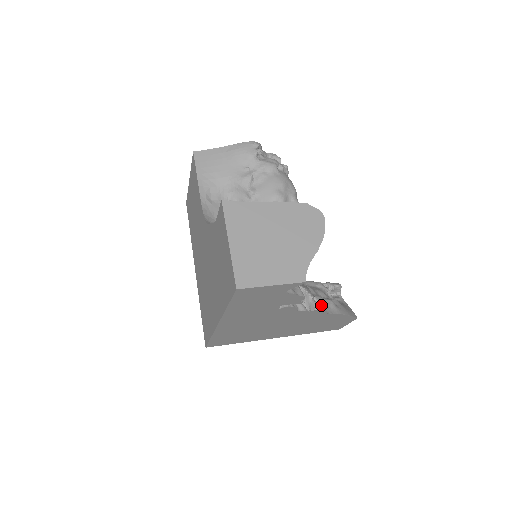
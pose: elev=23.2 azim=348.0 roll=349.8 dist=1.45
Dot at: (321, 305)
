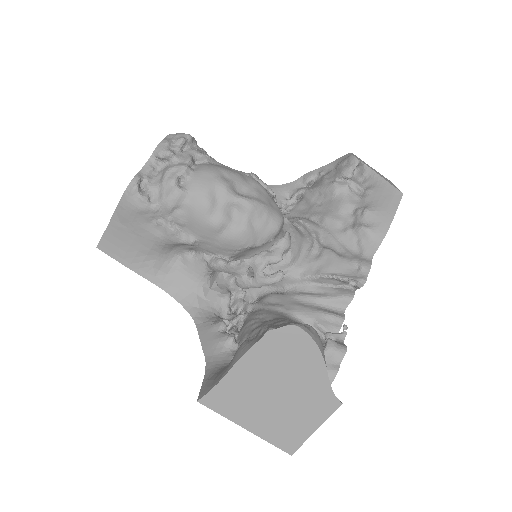
Dot at: (360, 267)
